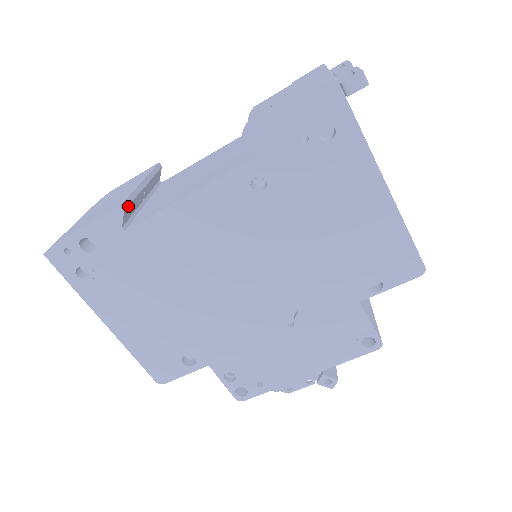
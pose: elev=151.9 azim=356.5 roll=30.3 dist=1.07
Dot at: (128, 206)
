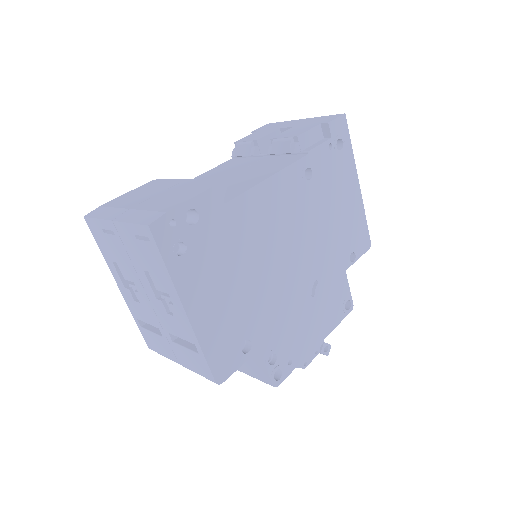
Dot at: occluded
